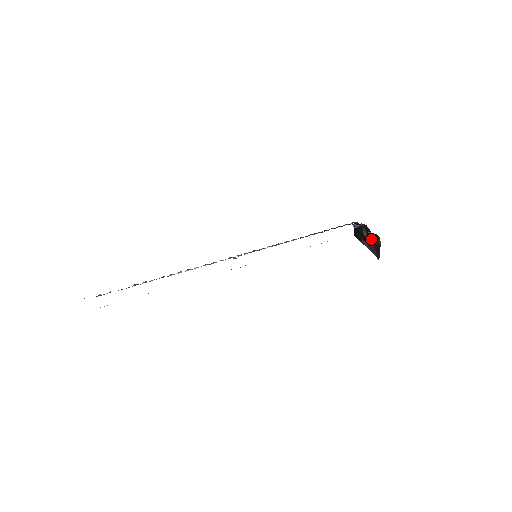
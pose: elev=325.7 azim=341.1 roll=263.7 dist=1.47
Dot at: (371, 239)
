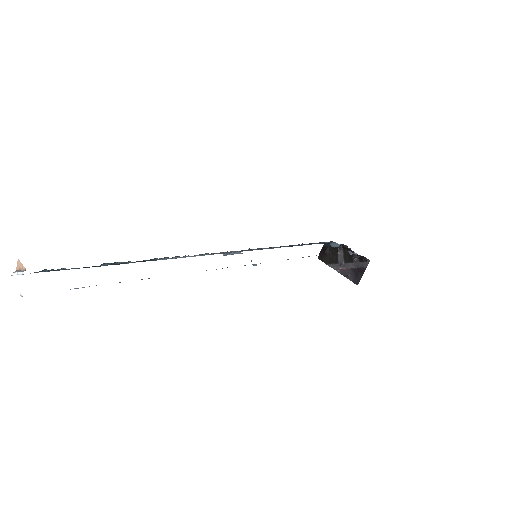
Dot at: (351, 262)
